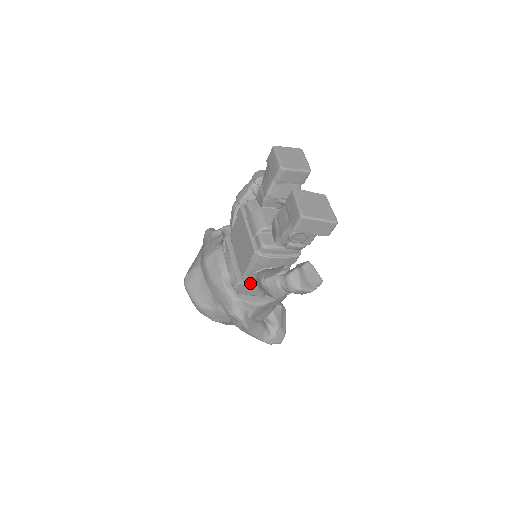
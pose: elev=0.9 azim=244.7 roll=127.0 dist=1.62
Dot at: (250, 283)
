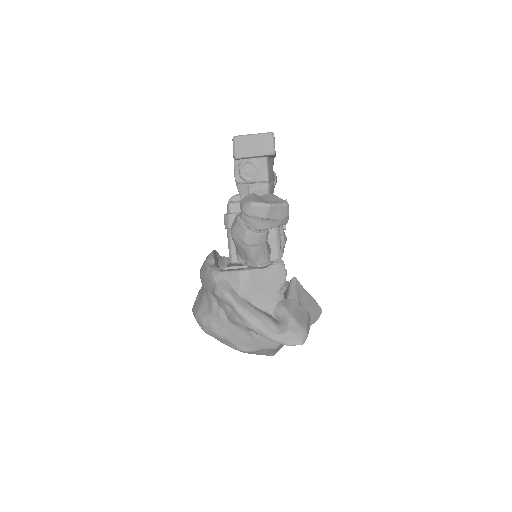
Dot at: (241, 267)
